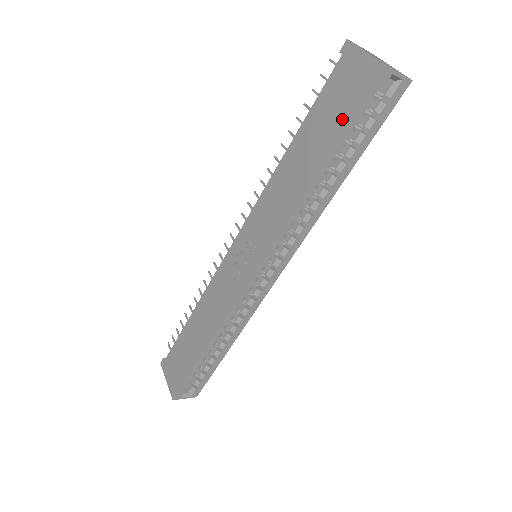
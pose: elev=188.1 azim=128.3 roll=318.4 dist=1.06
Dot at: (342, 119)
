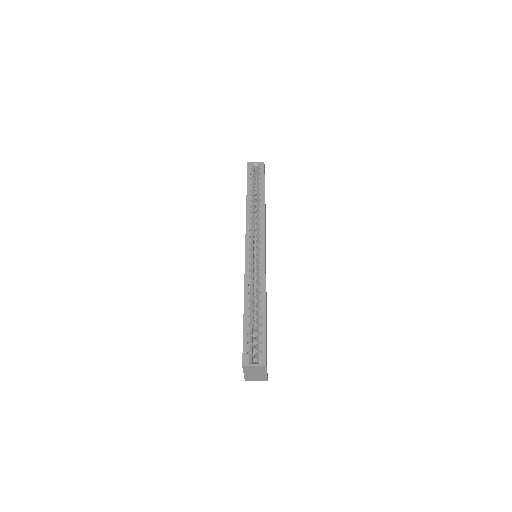
Dot at: occluded
